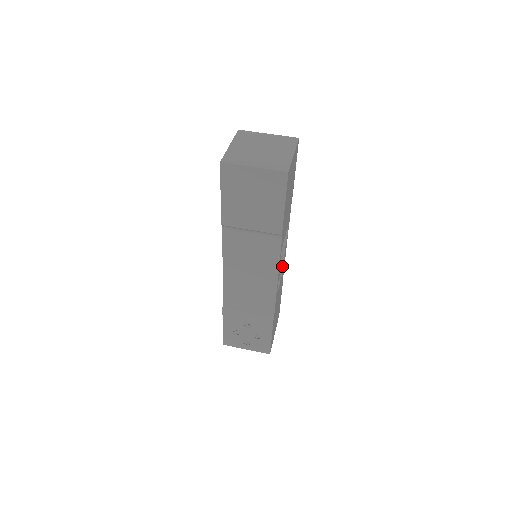
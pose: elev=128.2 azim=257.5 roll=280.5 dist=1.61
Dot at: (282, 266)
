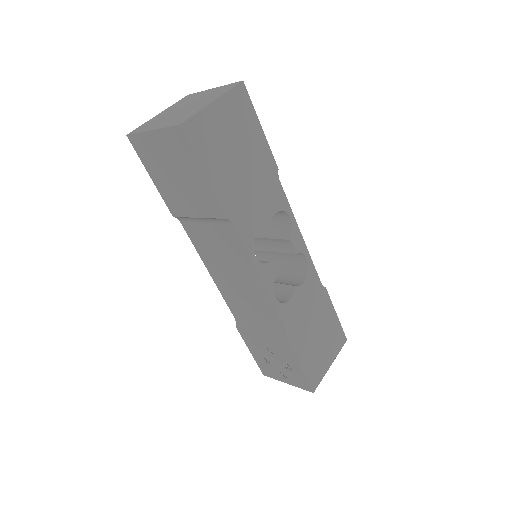
Dot at: (306, 269)
